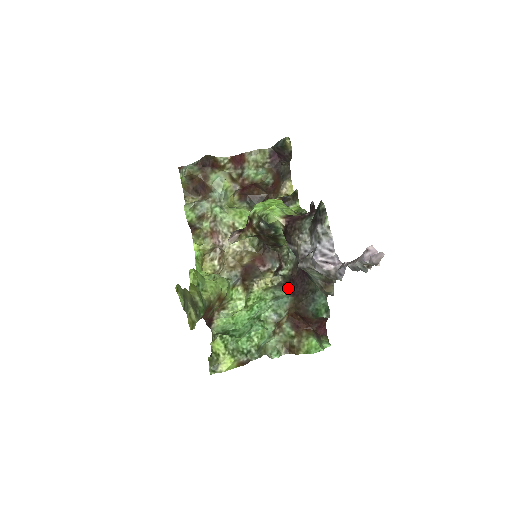
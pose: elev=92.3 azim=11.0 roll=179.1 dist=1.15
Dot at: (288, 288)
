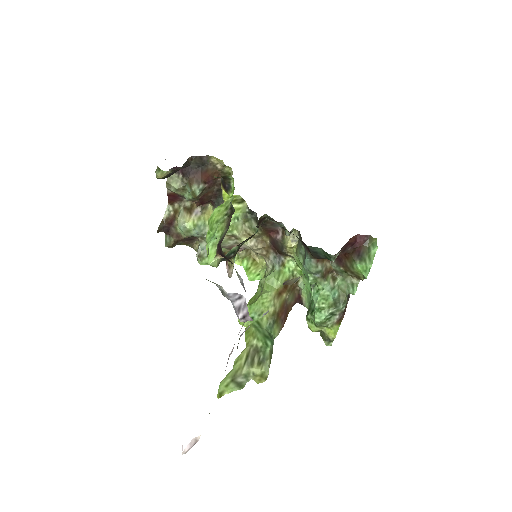
Dot at: (302, 243)
